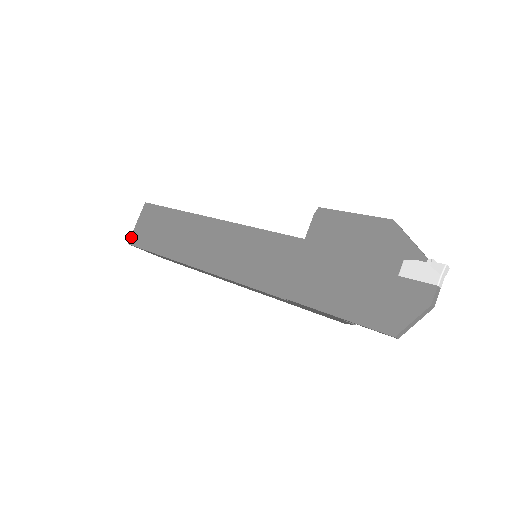
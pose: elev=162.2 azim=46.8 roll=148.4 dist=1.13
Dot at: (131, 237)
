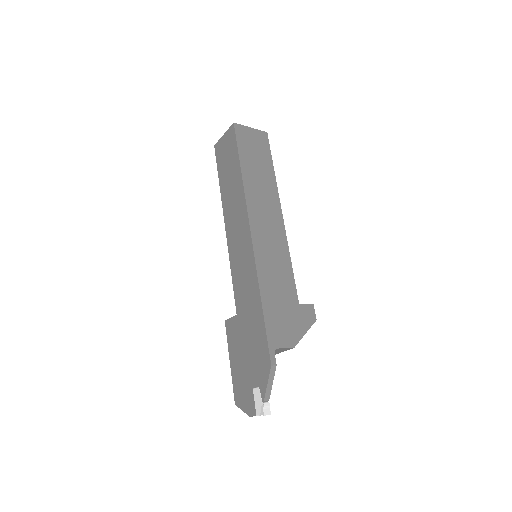
Dot at: (217, 143)
